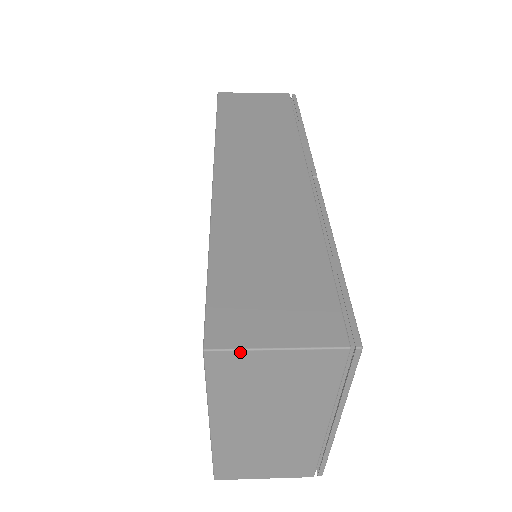
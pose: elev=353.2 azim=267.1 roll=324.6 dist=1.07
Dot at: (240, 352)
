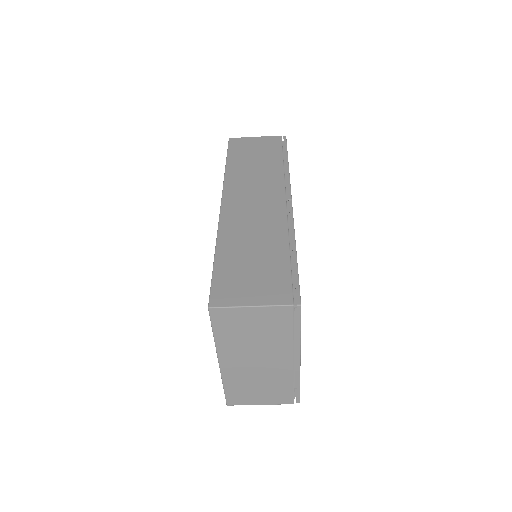
Dot at: (229, 309)
